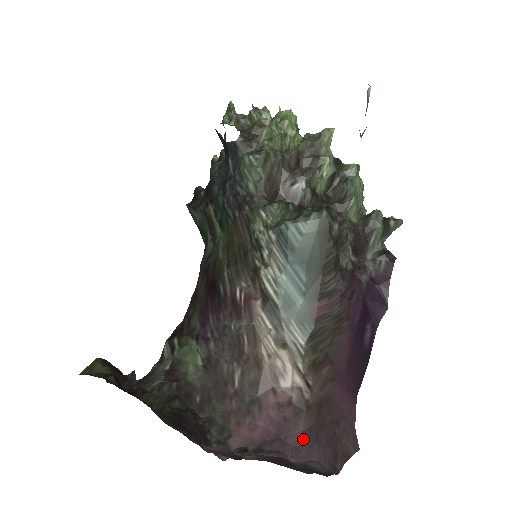
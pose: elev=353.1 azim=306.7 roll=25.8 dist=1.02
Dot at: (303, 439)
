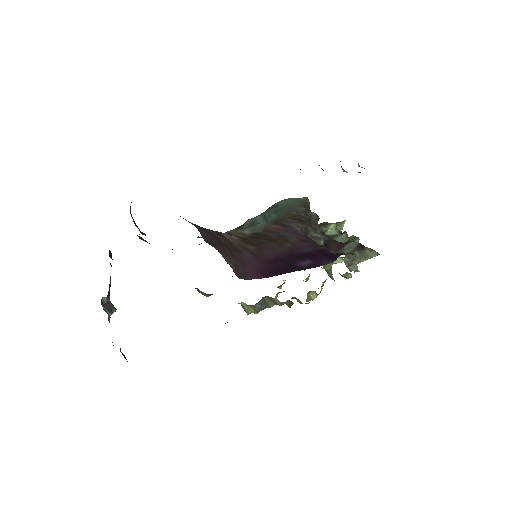
Dot at: occluded
